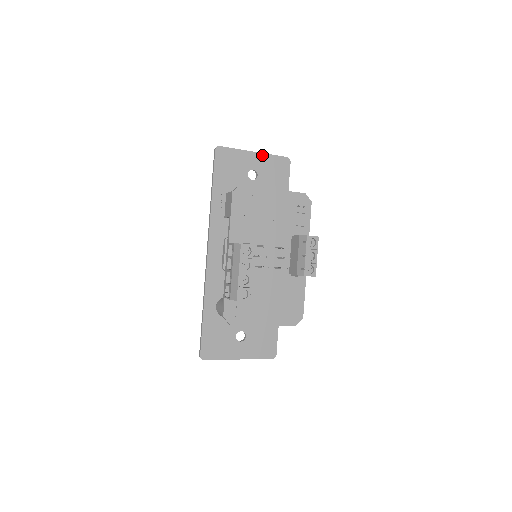
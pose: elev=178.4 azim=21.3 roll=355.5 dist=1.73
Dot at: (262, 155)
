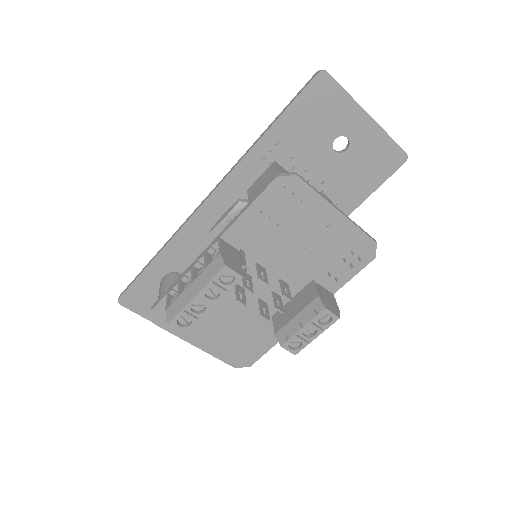
Dot at: (376, 127)
